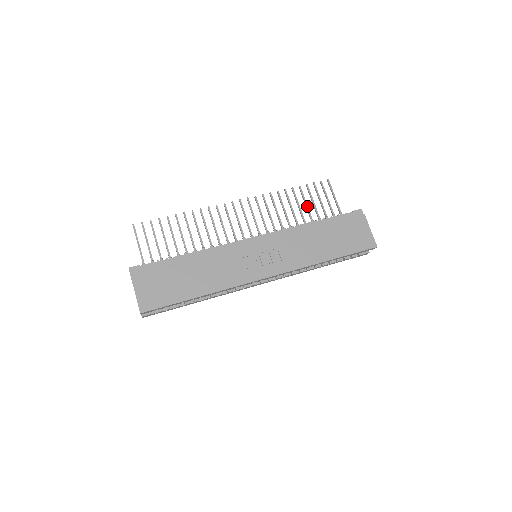
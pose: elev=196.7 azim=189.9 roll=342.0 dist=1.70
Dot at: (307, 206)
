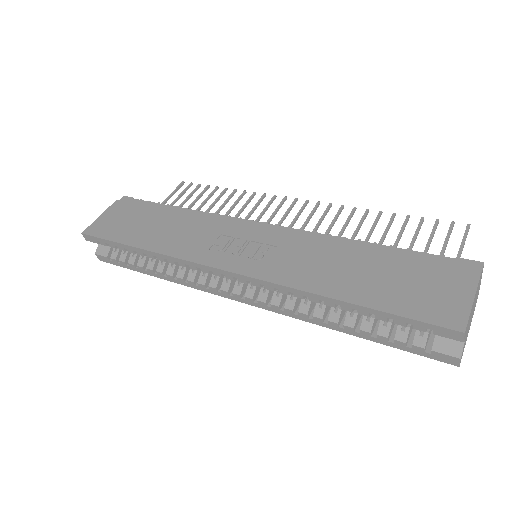
Dot at: (397, 241)
